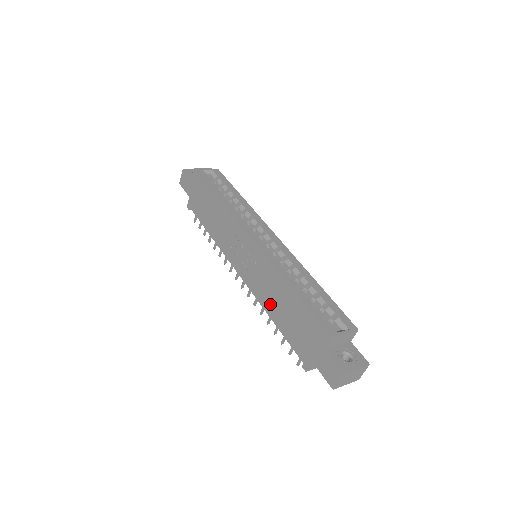
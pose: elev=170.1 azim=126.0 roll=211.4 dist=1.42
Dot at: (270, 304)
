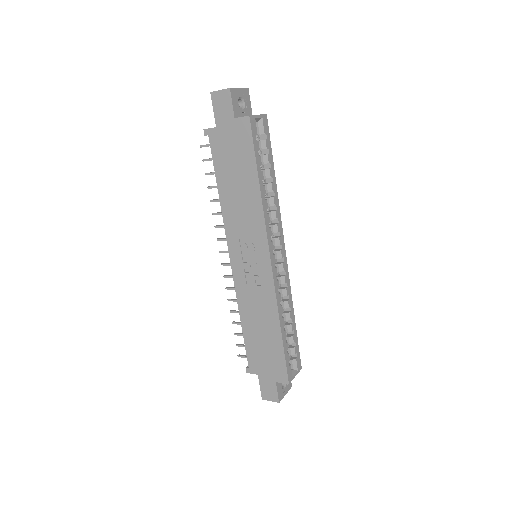
Dot at: (249, 315)
